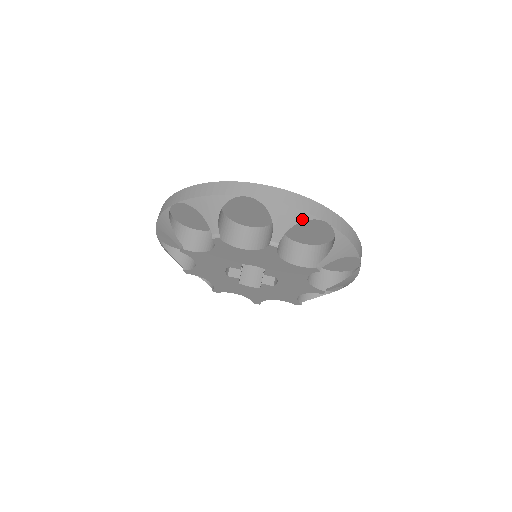
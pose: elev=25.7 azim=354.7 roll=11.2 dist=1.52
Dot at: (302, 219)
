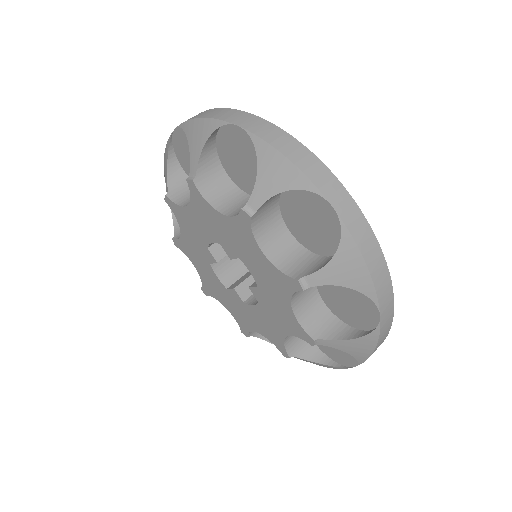
Dot at: (362, 289)
